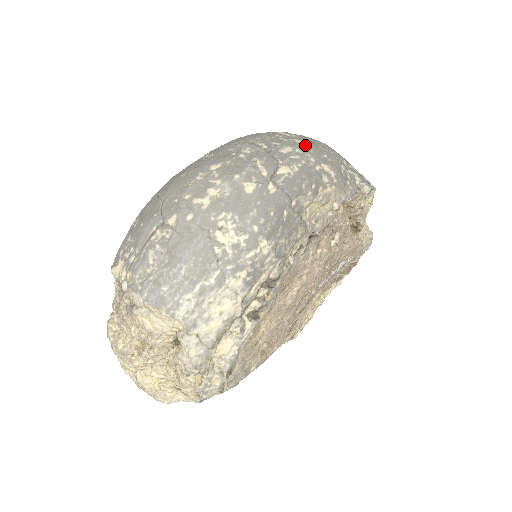
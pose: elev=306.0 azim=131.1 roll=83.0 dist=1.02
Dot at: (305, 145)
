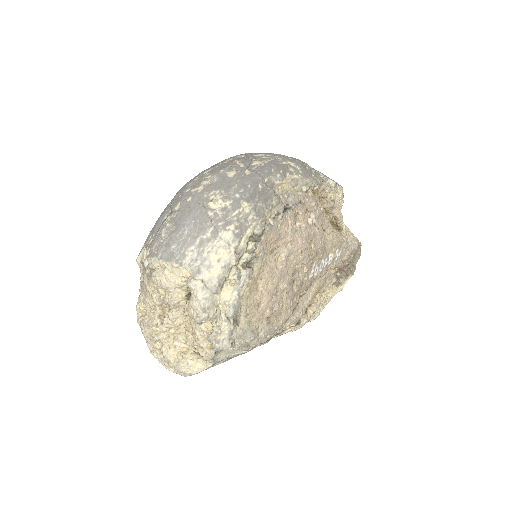
Dot at: (274, 154)
